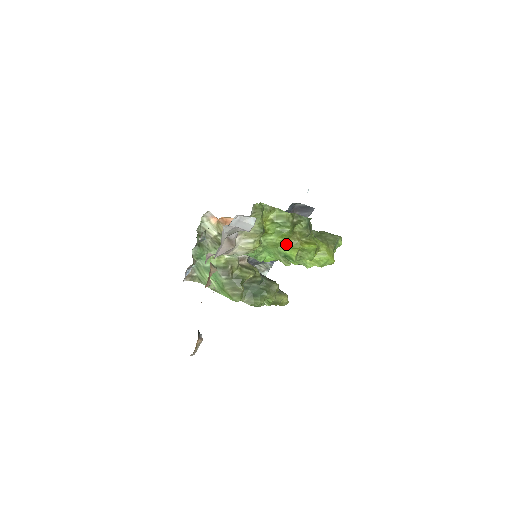
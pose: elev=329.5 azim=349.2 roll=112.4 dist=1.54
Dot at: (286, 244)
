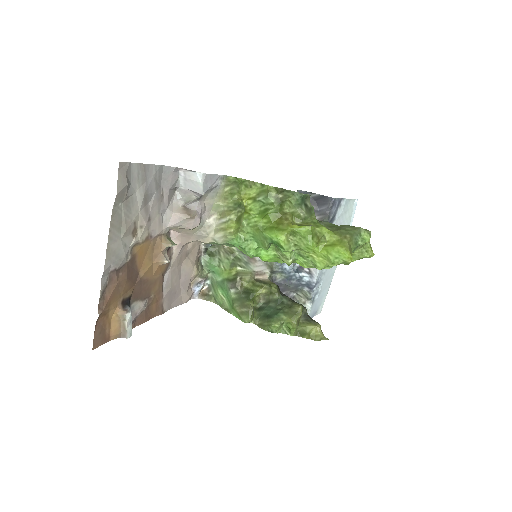
Dot at: (271, 226)
